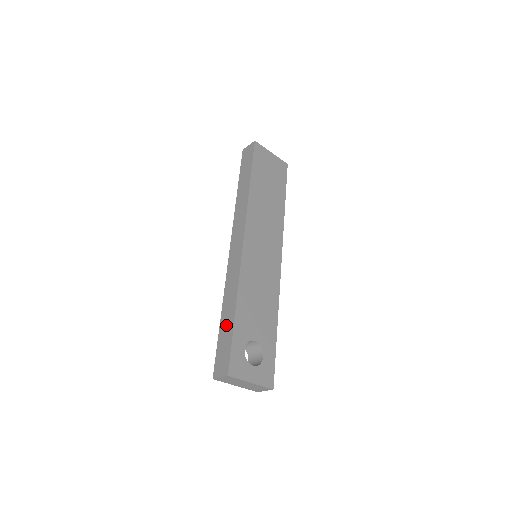
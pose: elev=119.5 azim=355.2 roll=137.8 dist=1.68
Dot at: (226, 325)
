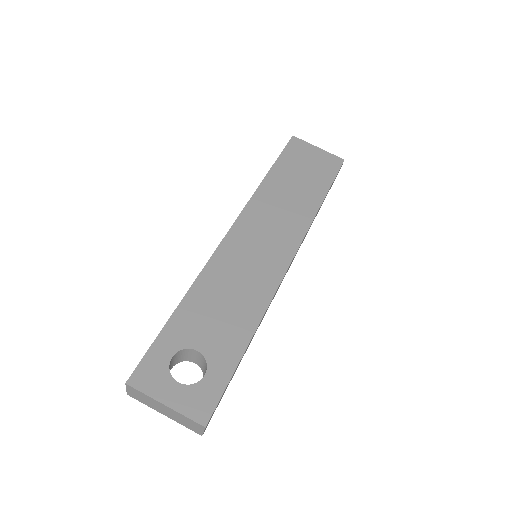
Dot at: occluded
